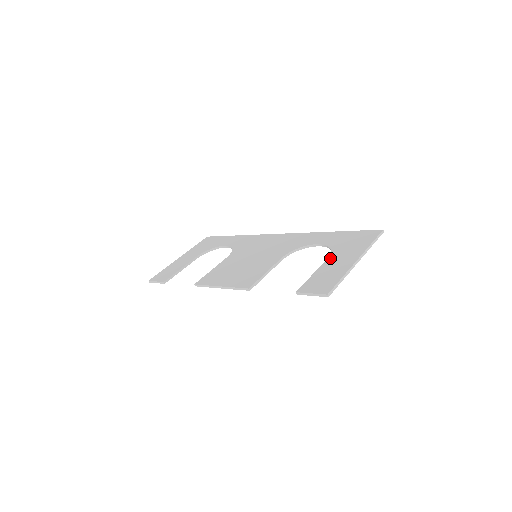
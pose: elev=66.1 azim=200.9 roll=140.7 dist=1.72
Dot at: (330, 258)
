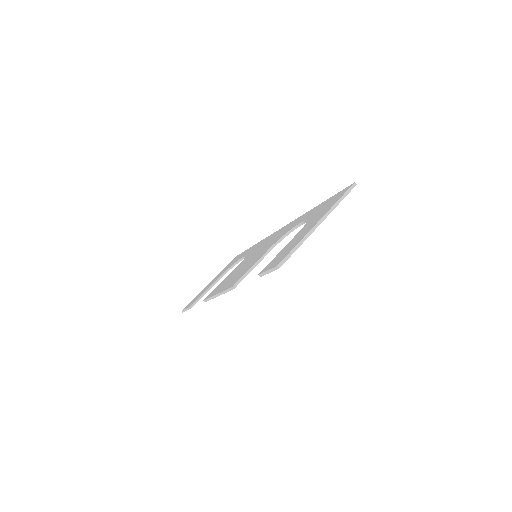
Dot at: (300, 231)
